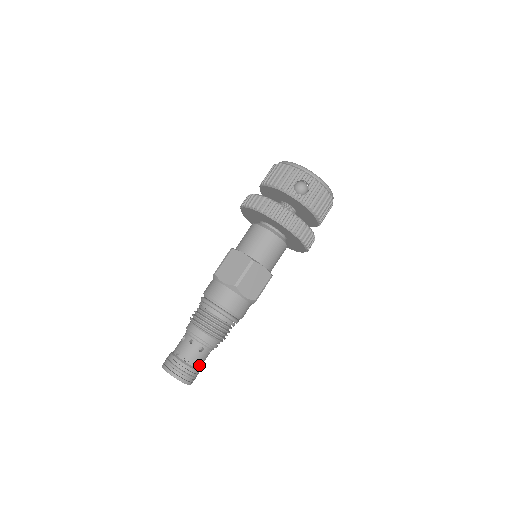
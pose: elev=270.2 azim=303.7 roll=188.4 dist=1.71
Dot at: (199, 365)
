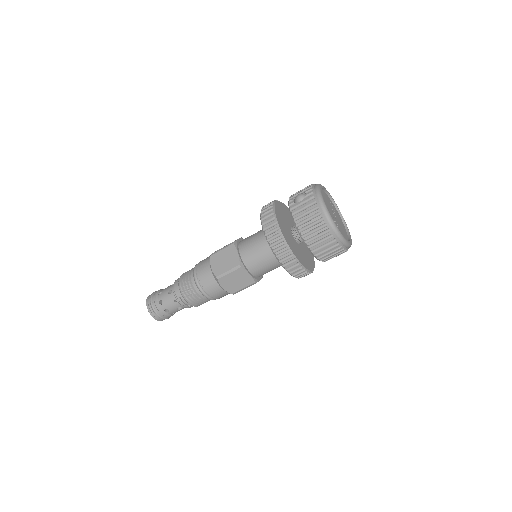
Dot at: (163, 305)
